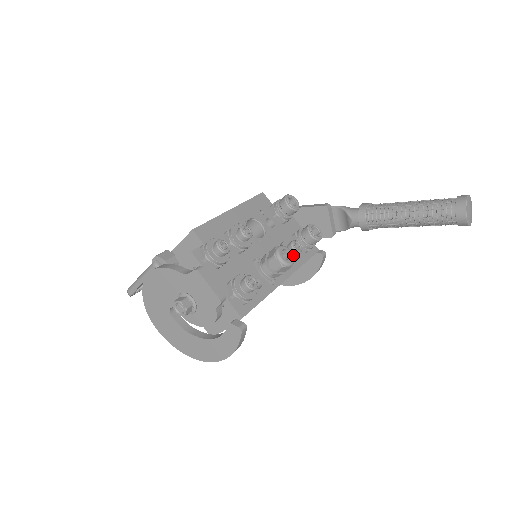
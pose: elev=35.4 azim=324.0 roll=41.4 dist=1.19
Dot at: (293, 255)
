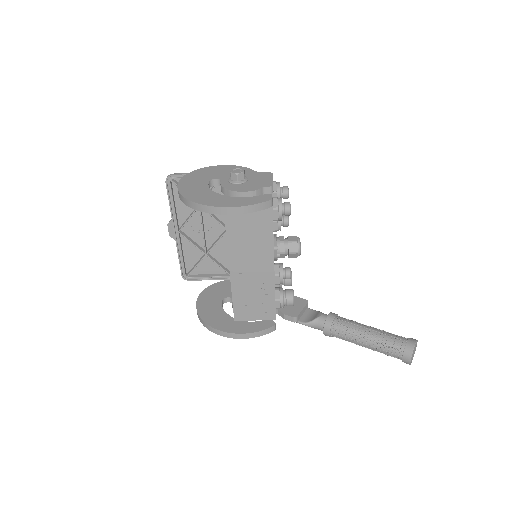
Dot at: (300, 254)
